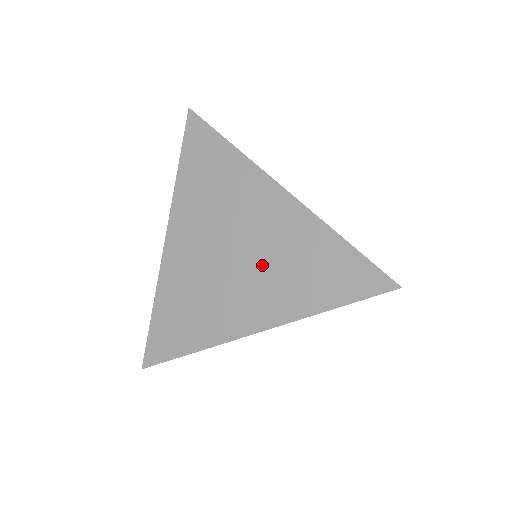
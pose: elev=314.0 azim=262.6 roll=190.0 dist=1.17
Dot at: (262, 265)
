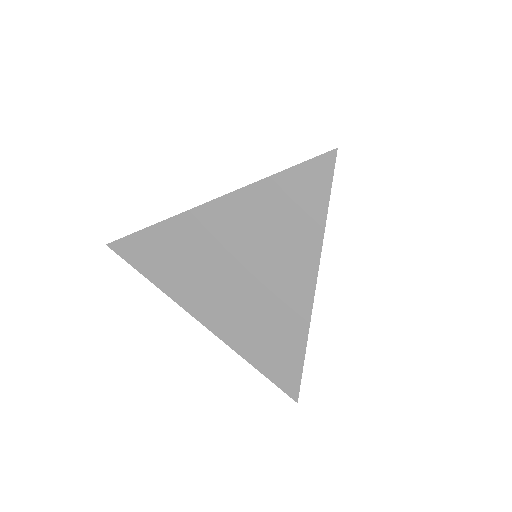
Dot at: occluded
